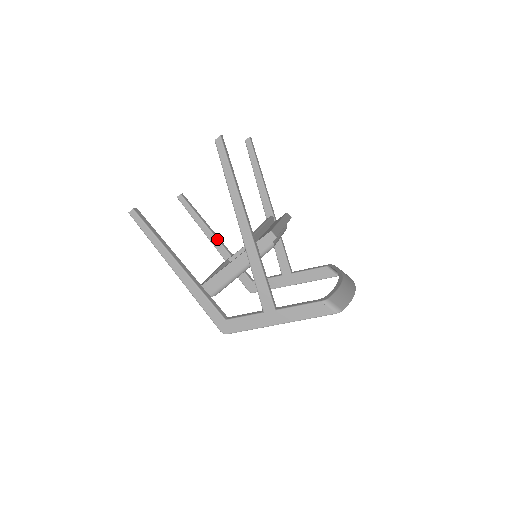
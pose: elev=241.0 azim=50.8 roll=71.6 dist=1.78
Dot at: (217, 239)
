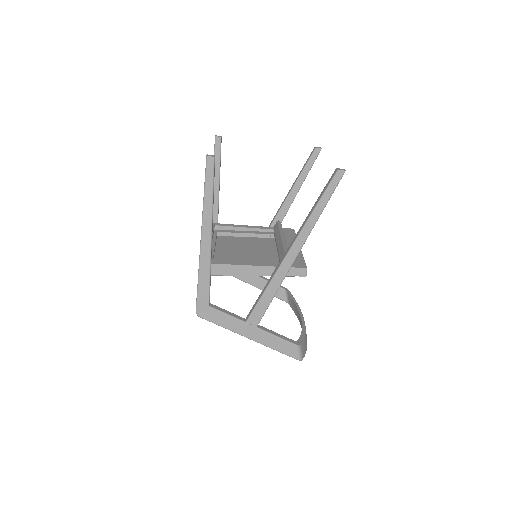
Dot at: (218, 200)
